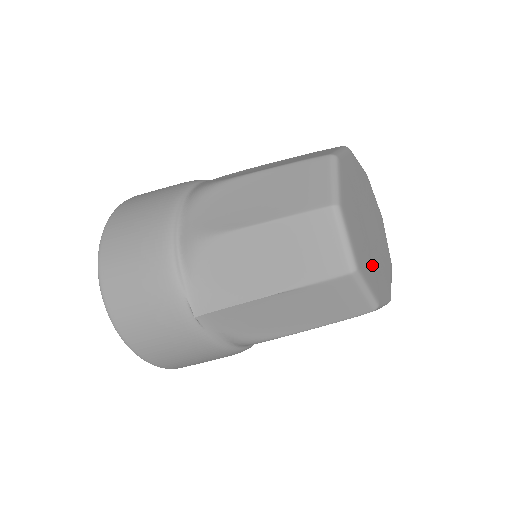
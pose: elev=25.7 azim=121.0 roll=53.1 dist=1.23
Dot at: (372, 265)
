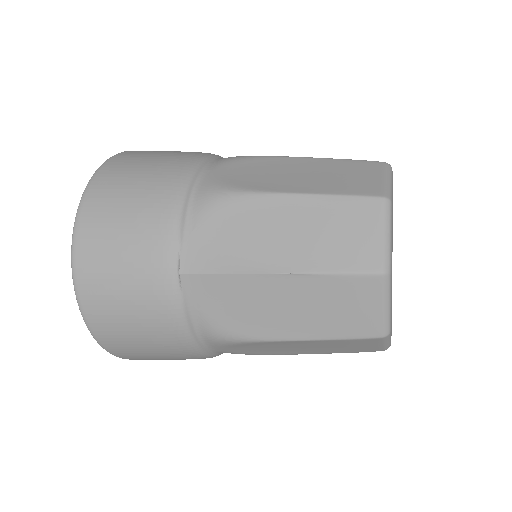
Dot at: occluded
